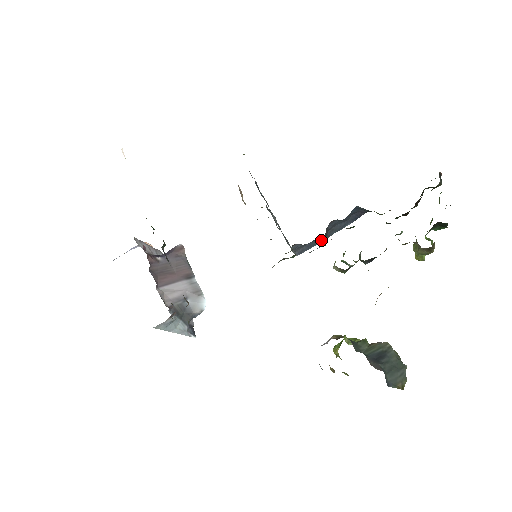
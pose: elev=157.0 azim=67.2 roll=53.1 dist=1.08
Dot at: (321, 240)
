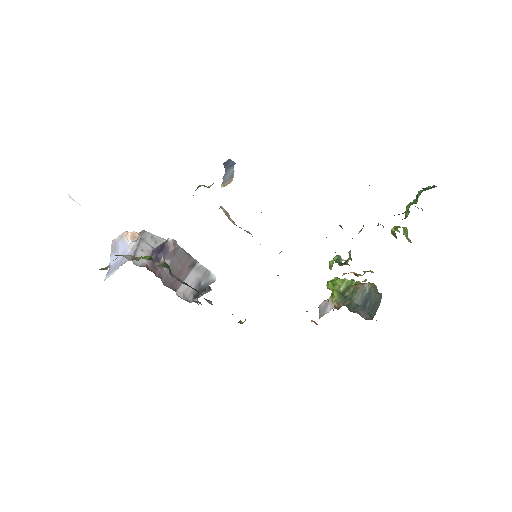
Dot at: occluded
